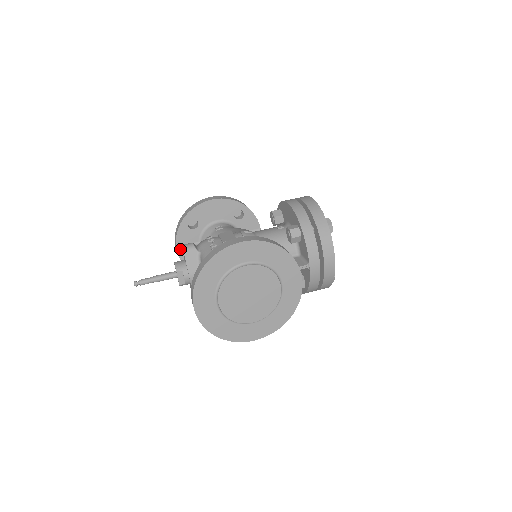
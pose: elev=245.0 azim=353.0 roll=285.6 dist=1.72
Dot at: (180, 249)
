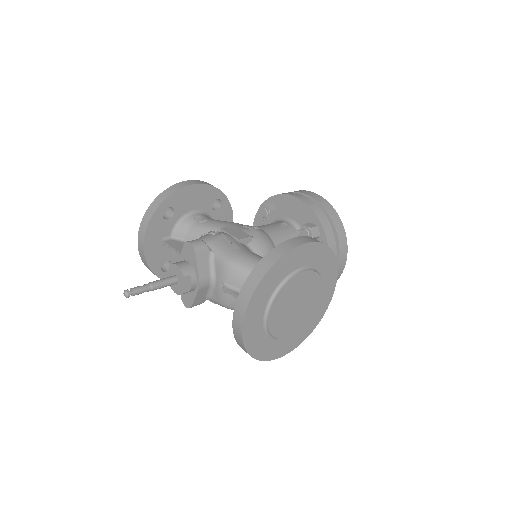
Dot at: (147, 244)
